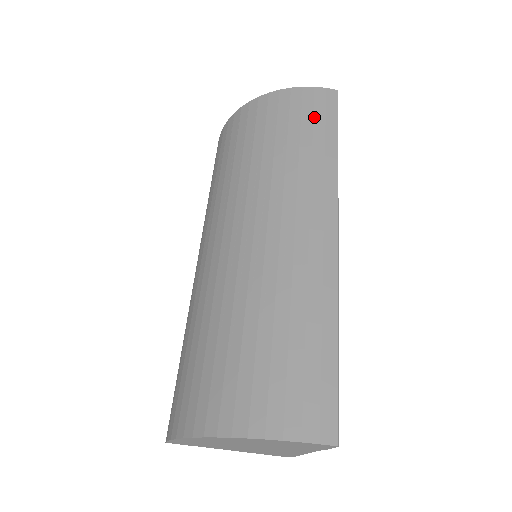
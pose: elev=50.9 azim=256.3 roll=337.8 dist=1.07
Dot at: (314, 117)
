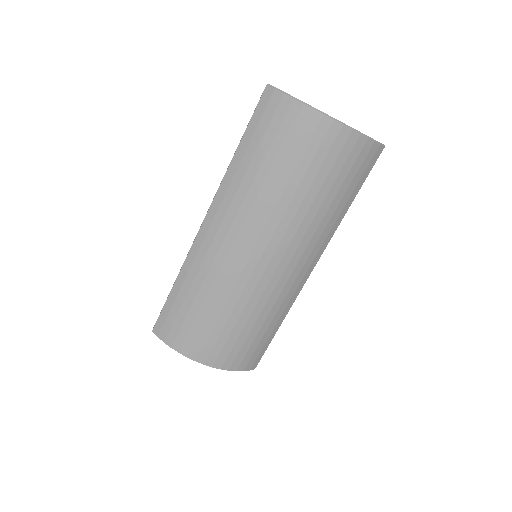
Dot at: (355, 177)
